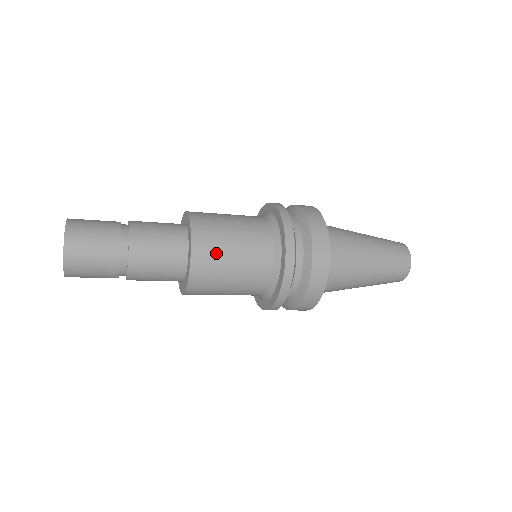
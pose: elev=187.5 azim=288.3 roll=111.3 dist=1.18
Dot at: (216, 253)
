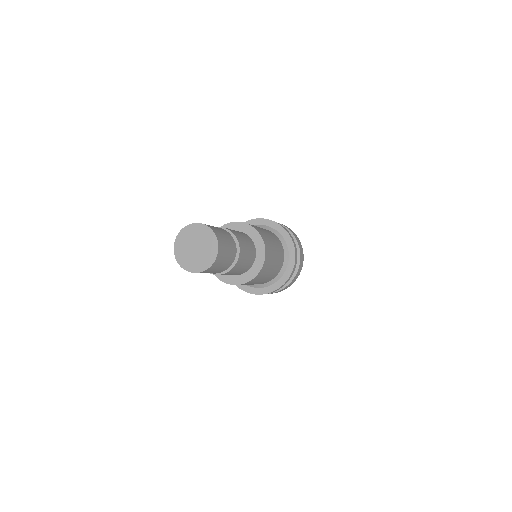
Dot at: (266, 236)
